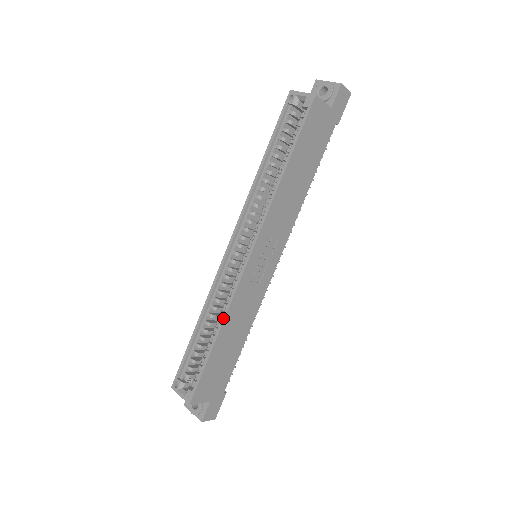
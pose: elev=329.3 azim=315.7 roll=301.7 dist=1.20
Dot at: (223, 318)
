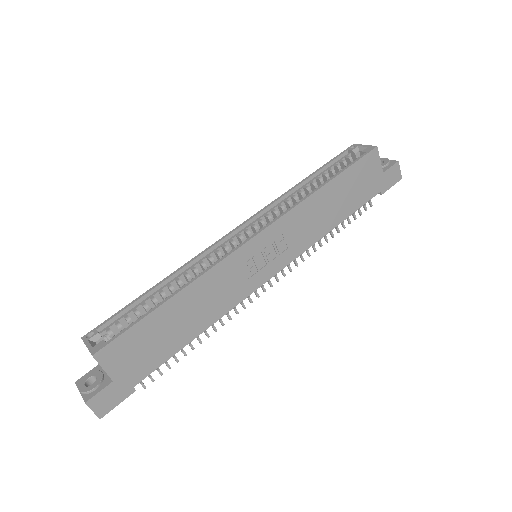
Dot at: (194, 279)
